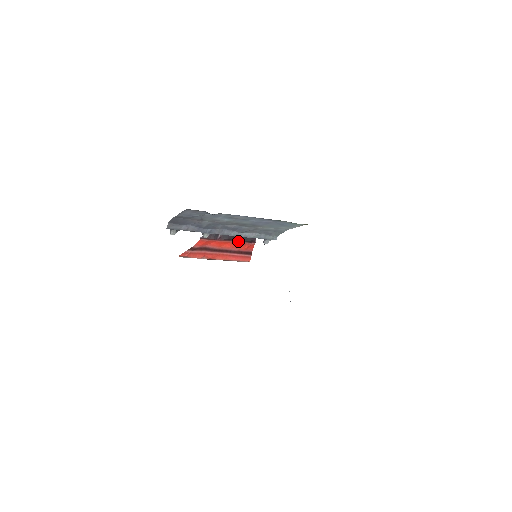
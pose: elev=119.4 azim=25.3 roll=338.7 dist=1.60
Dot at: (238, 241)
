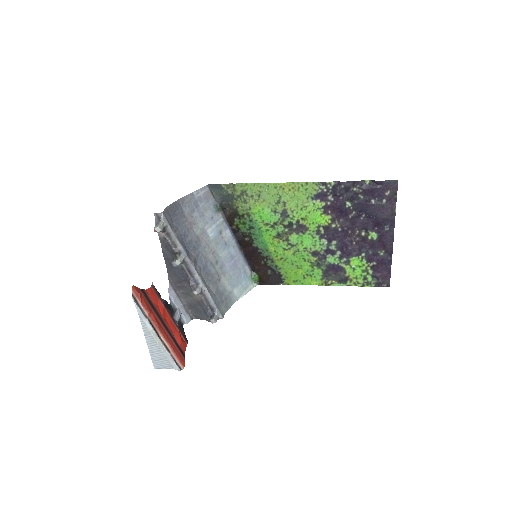
Dot at: (176, 325)
